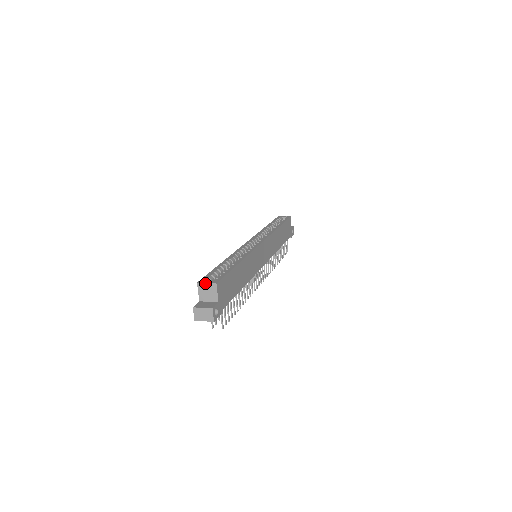
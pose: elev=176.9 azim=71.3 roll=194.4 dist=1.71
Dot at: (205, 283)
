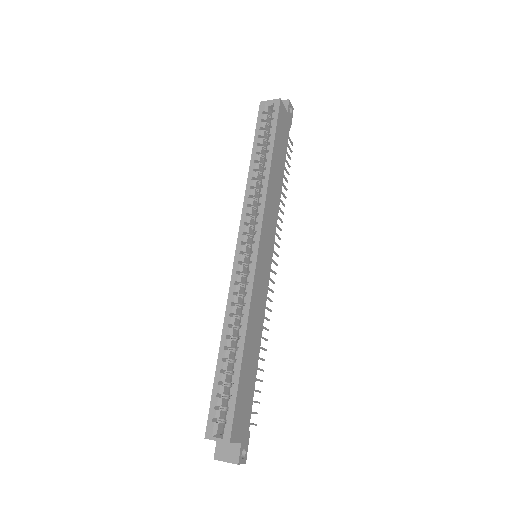
Dot at: occluded
